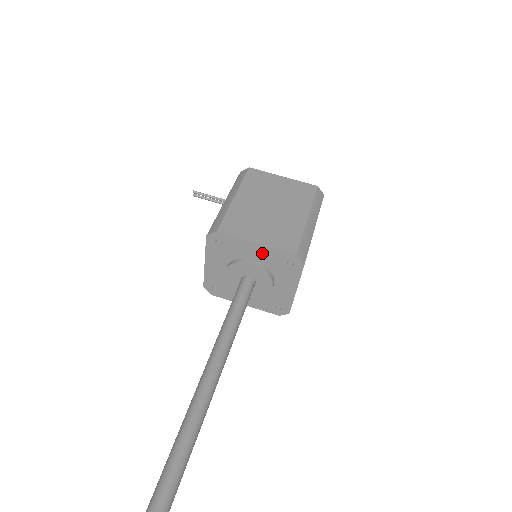
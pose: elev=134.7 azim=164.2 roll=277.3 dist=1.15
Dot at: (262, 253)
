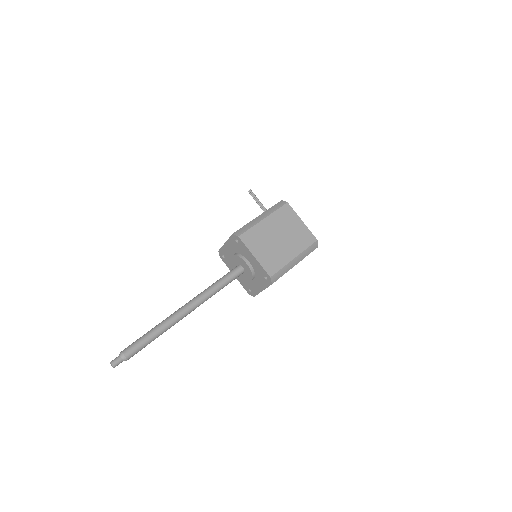
Dot at: (255, 263)
